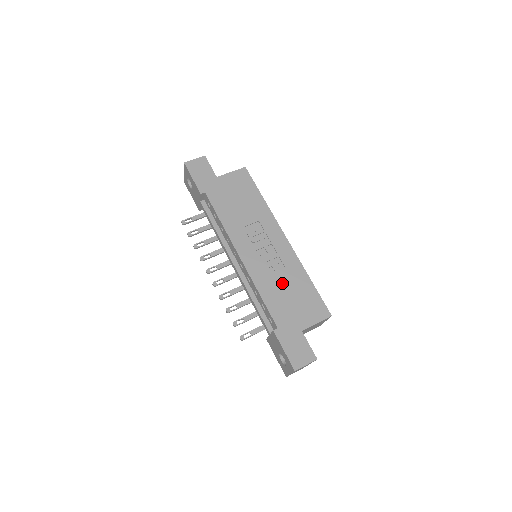
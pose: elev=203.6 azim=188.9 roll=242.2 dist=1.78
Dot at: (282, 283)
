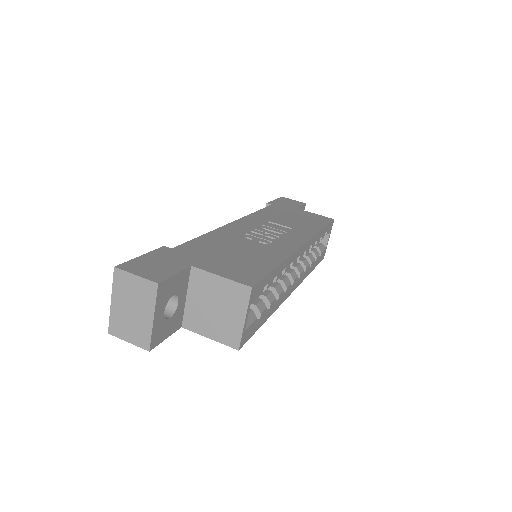
Dot at: (241, 246)
